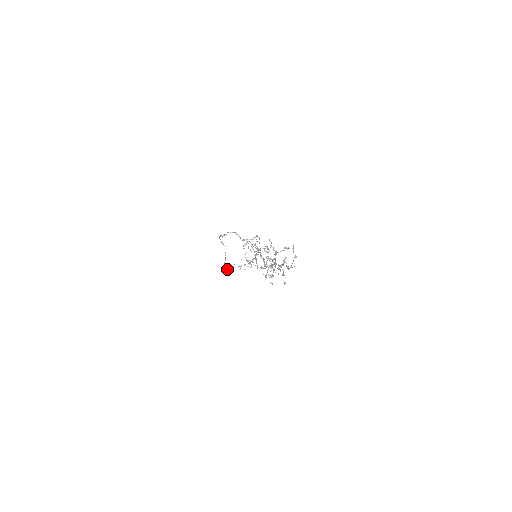
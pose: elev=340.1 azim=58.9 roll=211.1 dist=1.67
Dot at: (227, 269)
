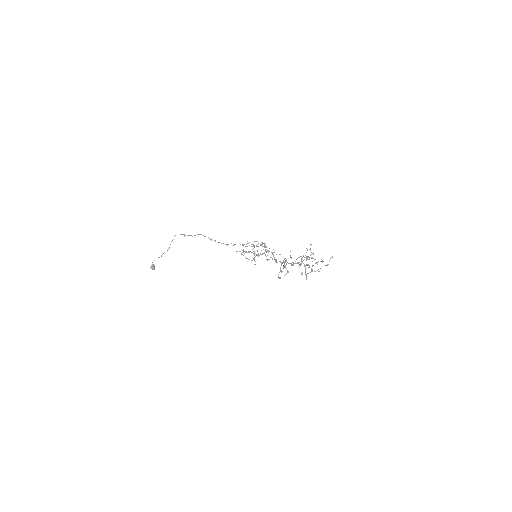
Dot at: (154, 267)
